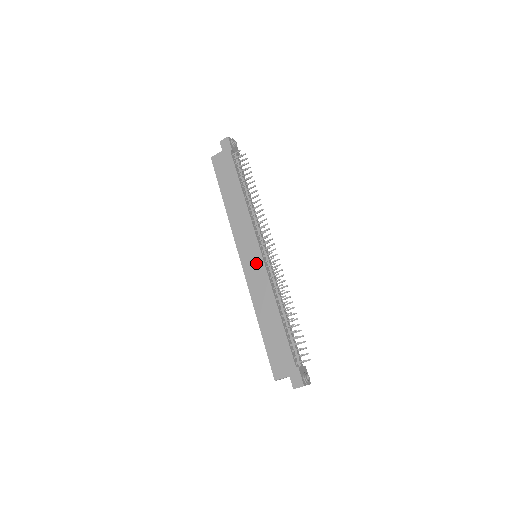
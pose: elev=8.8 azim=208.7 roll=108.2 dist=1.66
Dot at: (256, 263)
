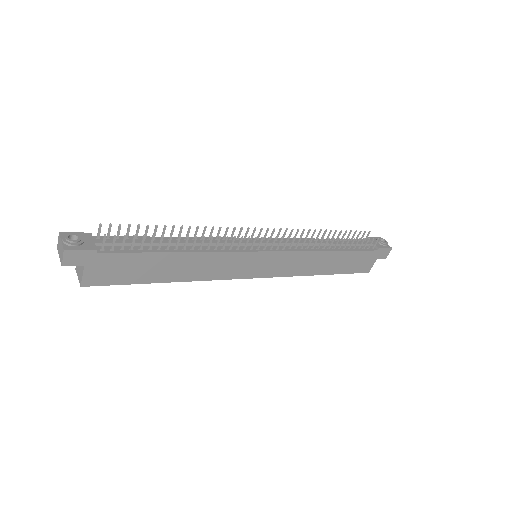
Dot at: (273, 261)
